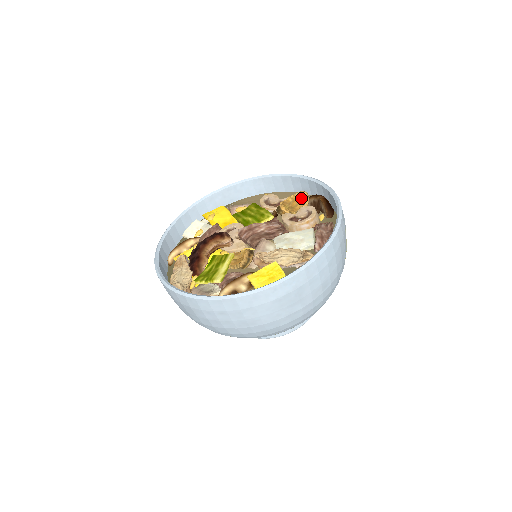
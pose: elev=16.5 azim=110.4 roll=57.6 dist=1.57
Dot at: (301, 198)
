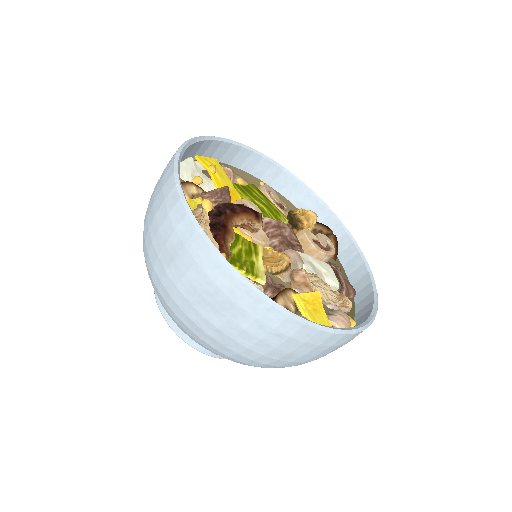
Dot at: (310, 218)
